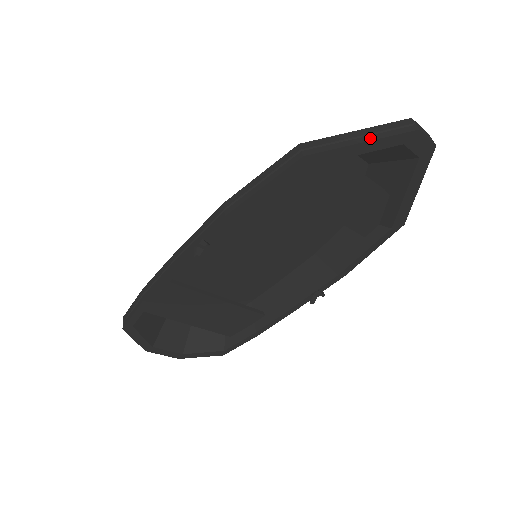
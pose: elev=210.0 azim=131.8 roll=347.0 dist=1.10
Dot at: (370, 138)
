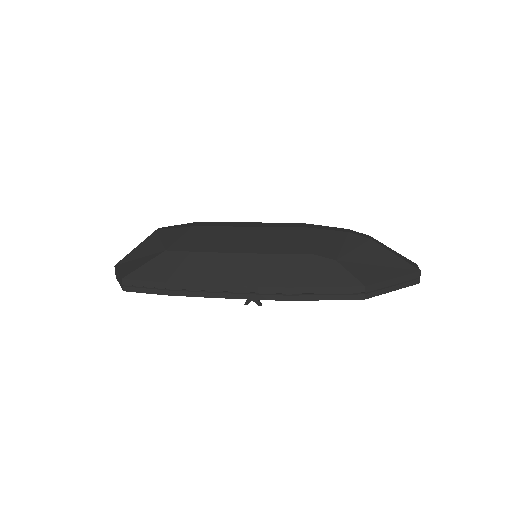
Dot at: (399, 287)
